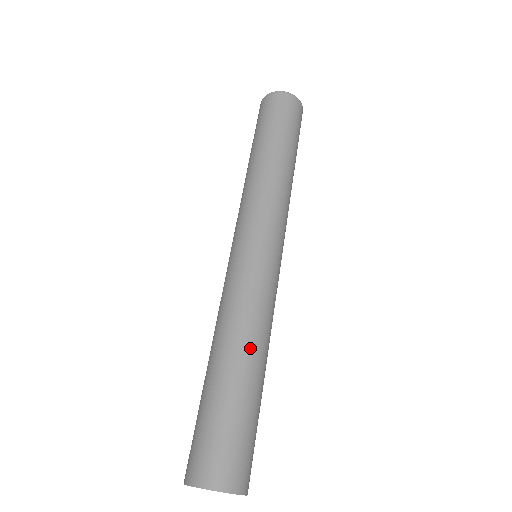
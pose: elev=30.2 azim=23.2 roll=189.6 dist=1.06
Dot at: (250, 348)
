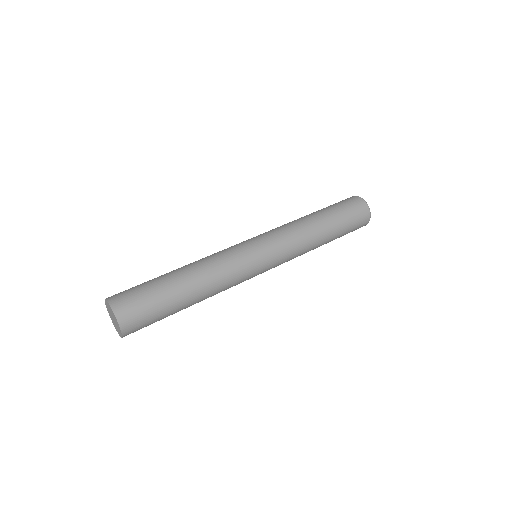
Dot at: (203, 290)
